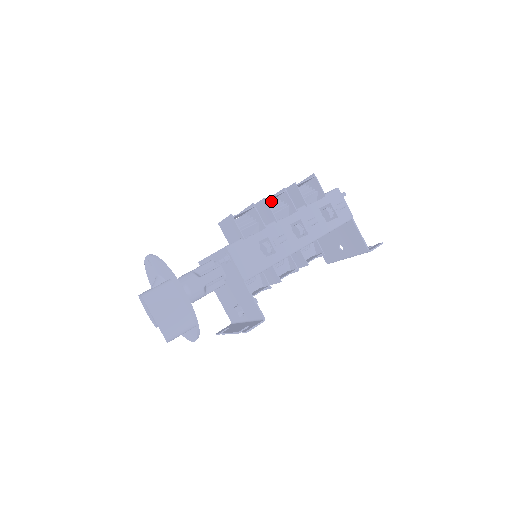
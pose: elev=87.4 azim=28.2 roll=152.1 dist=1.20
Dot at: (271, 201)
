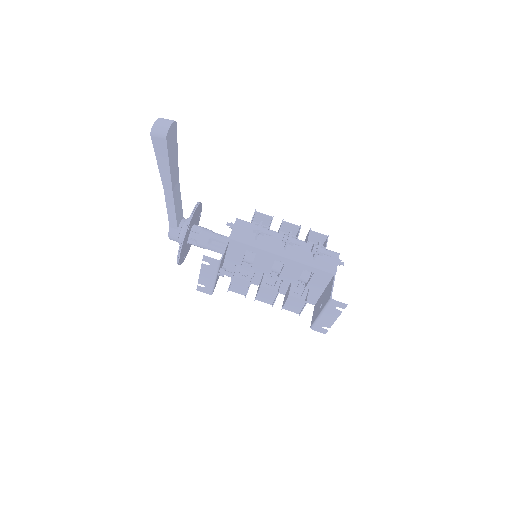
Dot at: occluded
